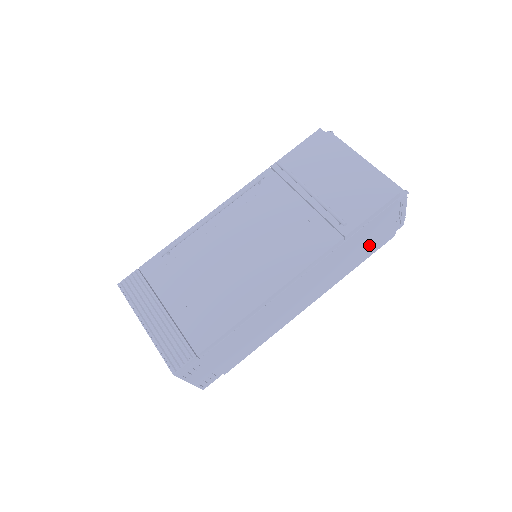
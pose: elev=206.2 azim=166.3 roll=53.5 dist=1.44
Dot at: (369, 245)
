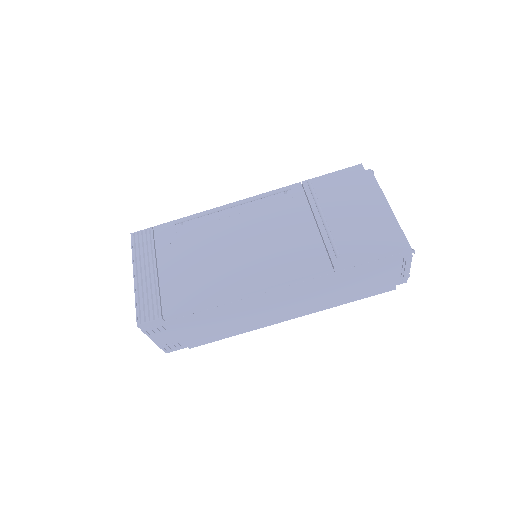
Dot at: (363, 287)
